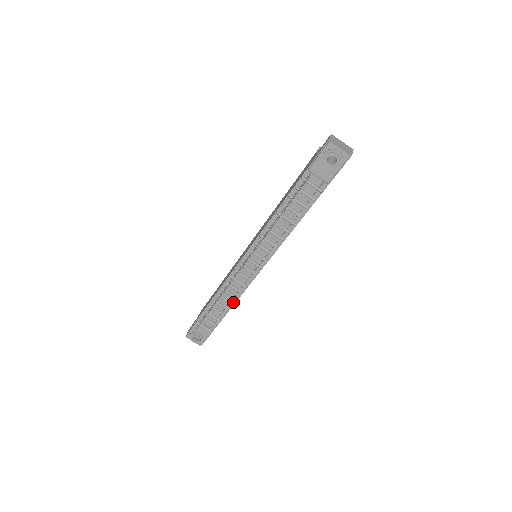
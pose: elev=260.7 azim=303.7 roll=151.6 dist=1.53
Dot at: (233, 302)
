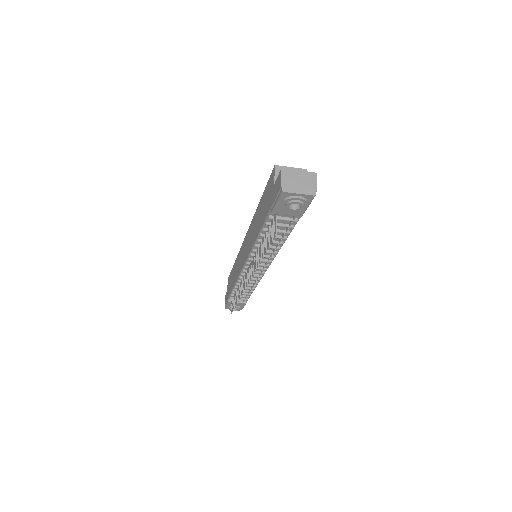
Dot at: (253, 287)
